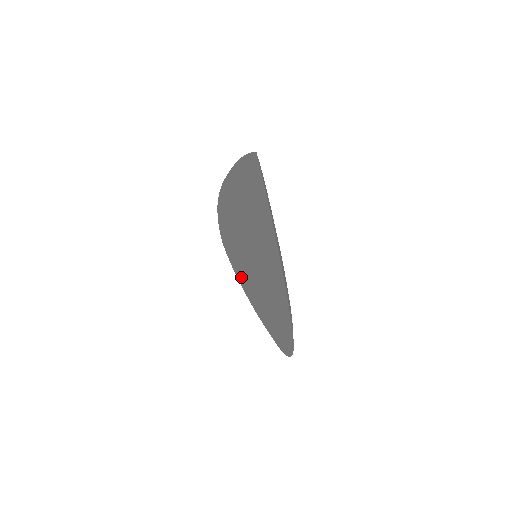
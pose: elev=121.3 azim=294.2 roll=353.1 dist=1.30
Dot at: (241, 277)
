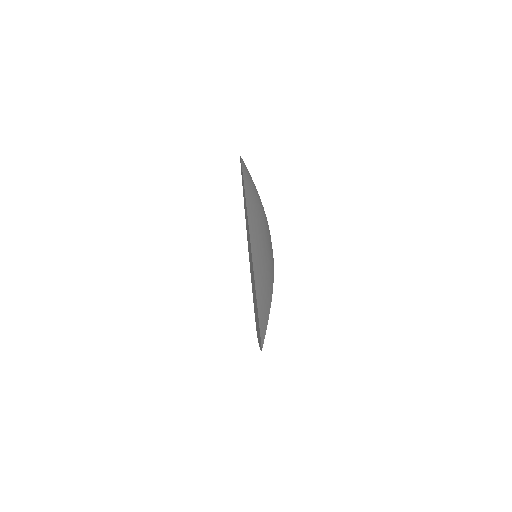
Dot at: occluded
